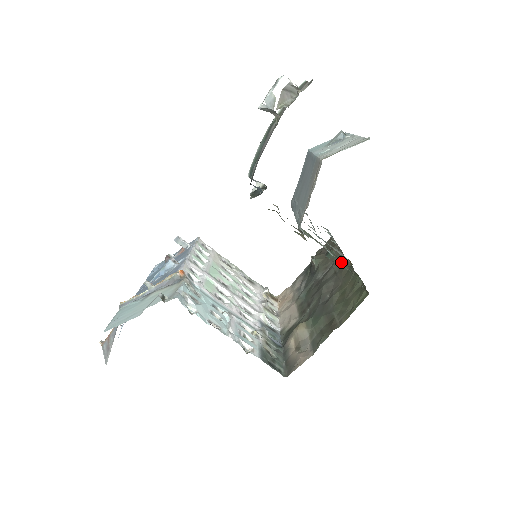
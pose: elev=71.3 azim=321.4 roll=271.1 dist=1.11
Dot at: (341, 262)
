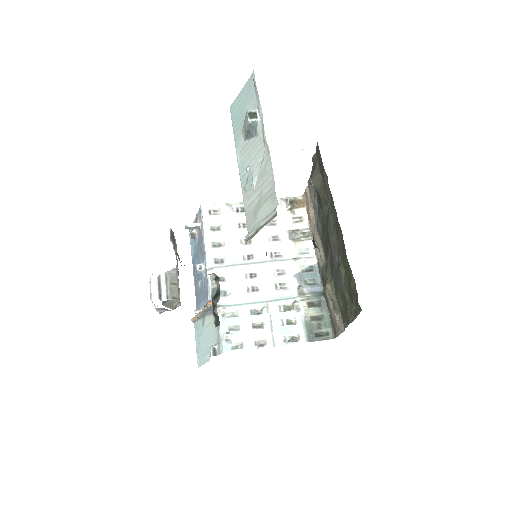
Dot at: (334, 214)
